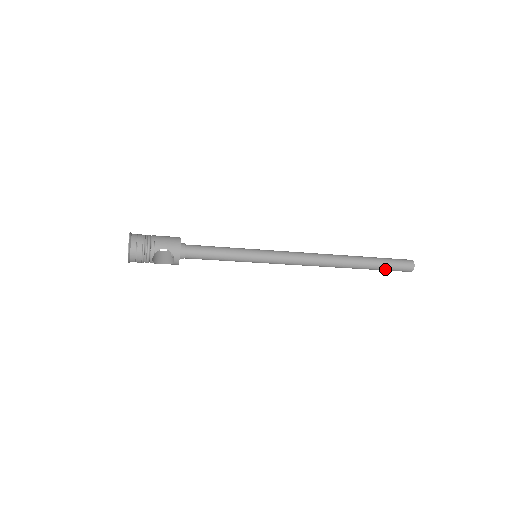
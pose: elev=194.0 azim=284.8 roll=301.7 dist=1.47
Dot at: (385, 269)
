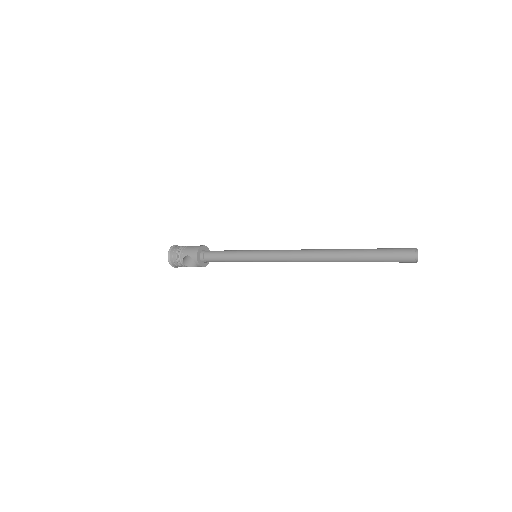
Dot at: (379, 261)
